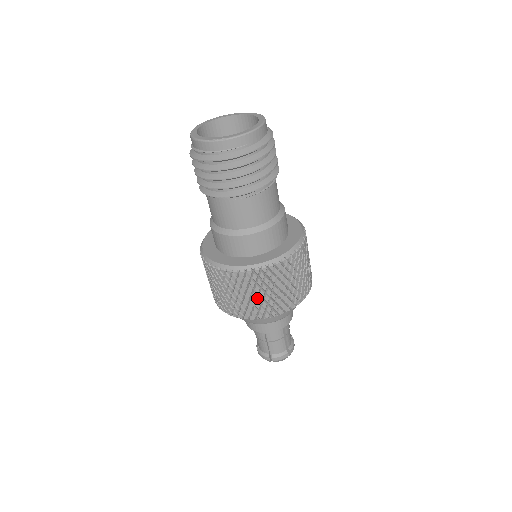
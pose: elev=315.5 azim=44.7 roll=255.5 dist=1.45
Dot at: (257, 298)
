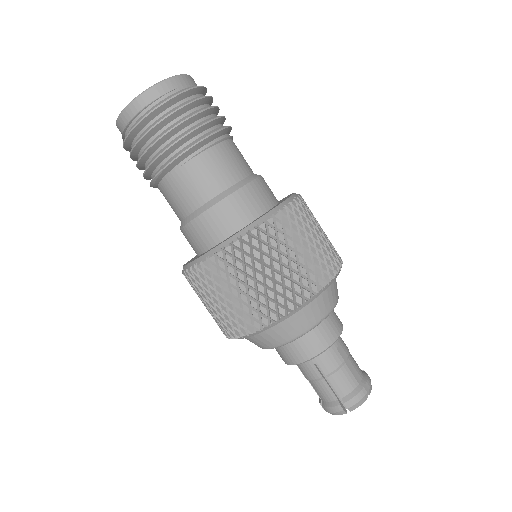
Dot at: (265, 282)
